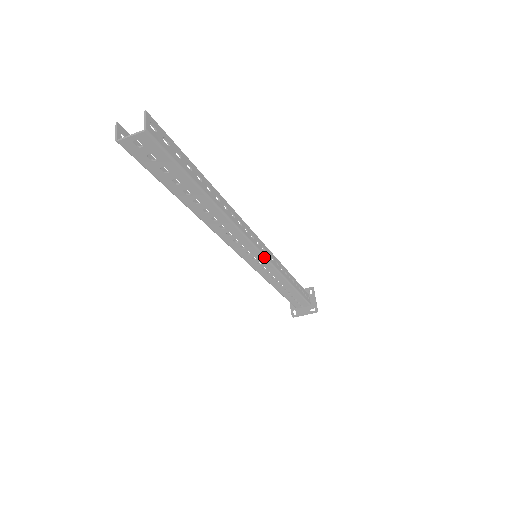
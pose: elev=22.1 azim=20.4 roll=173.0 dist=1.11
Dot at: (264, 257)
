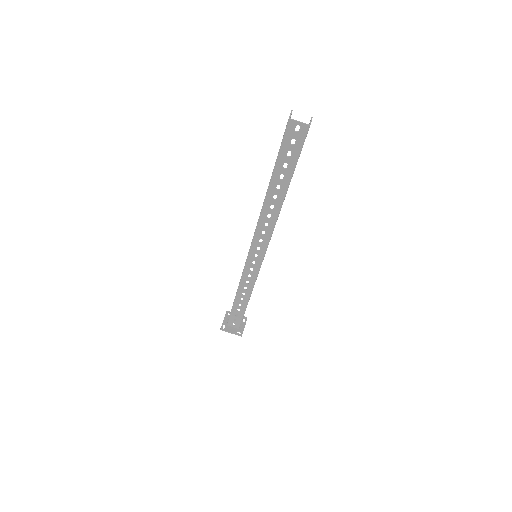
Dot at: (262, 259)
